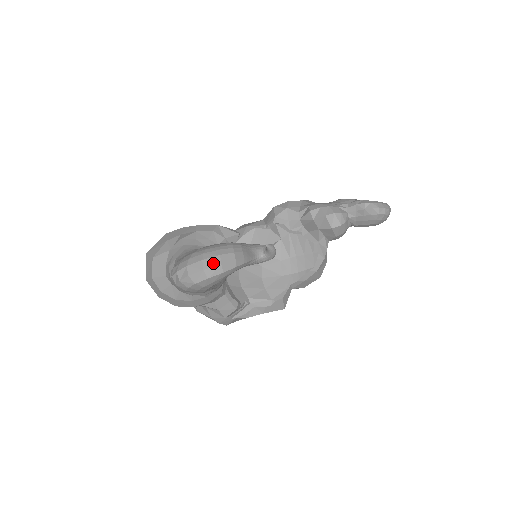
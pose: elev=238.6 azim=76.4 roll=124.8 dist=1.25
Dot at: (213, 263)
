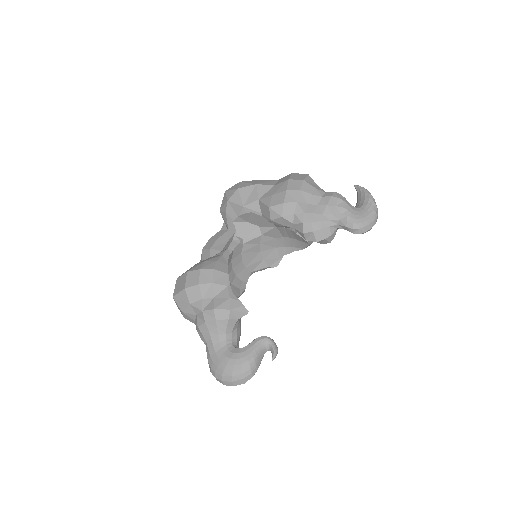
Dot at: (239, 383)
